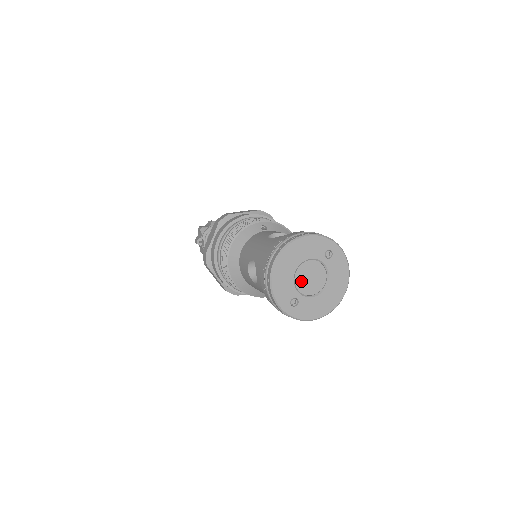
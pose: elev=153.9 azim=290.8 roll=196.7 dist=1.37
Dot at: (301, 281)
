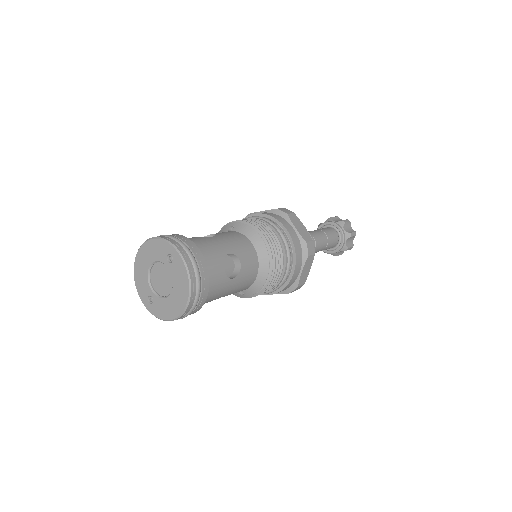
Dot at: (156, 281)
